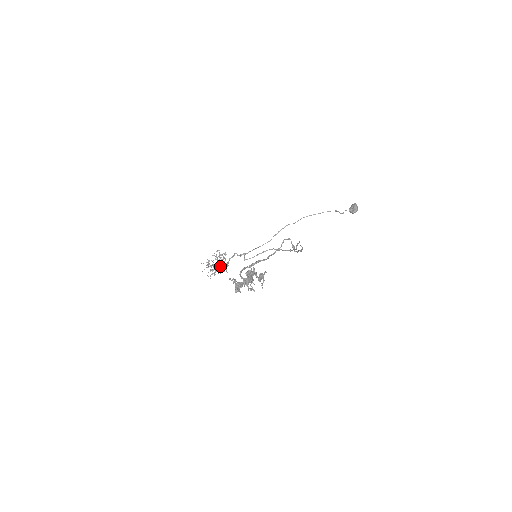
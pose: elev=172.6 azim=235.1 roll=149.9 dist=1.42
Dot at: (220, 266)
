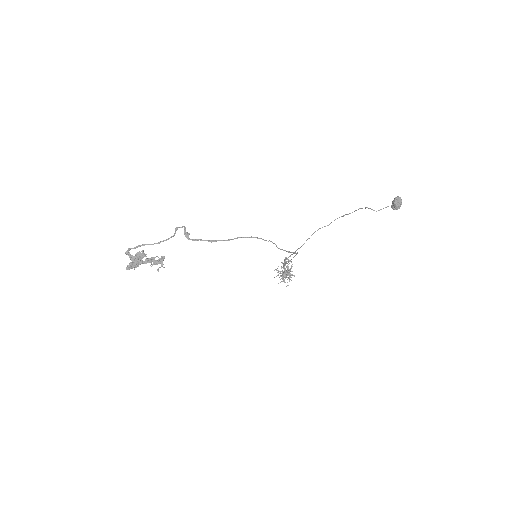
Dot at: (283, 273)
